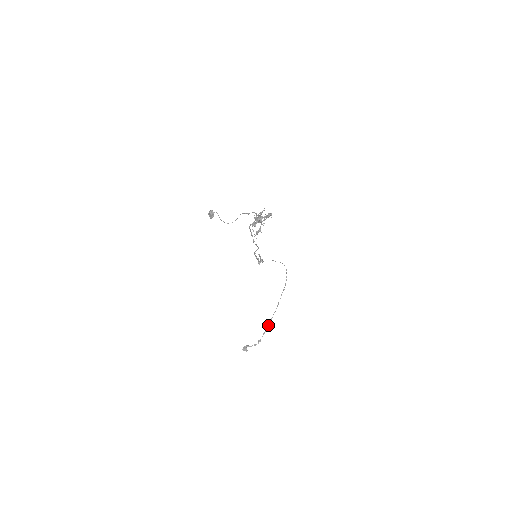
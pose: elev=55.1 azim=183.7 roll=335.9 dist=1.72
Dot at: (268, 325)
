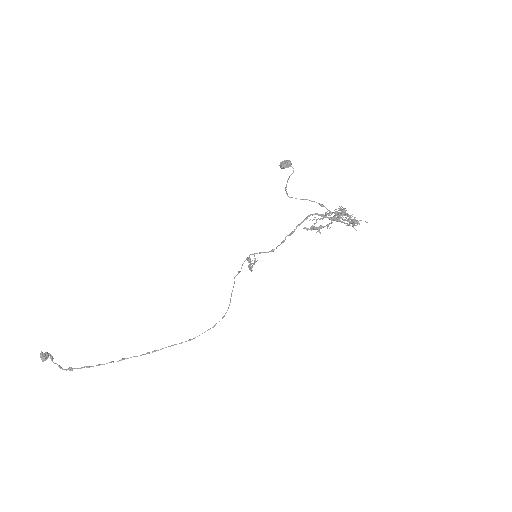
Dot at: occluded
